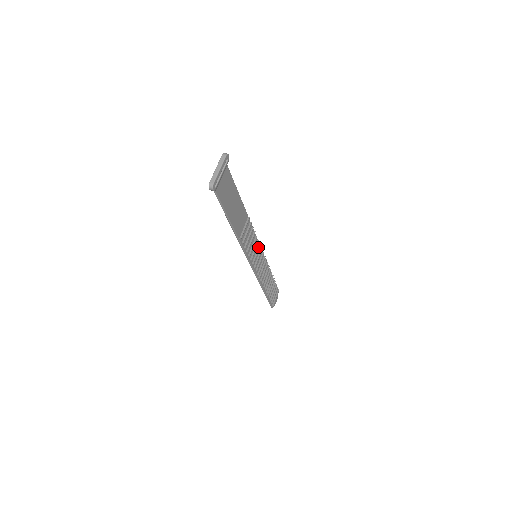
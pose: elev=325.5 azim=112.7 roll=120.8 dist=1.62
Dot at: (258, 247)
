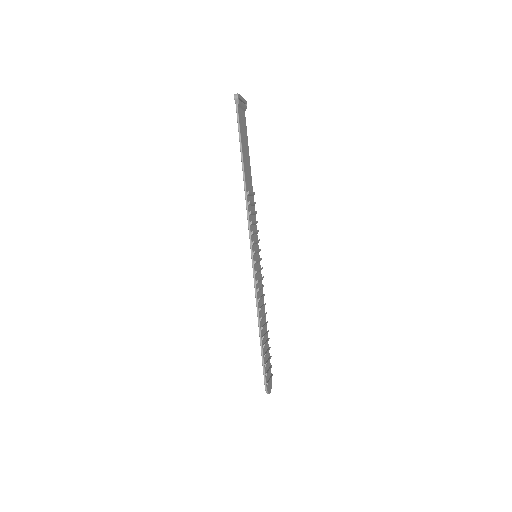
Dot at: occluded
